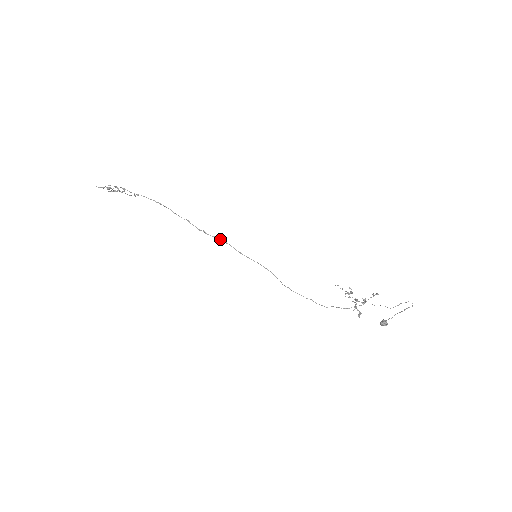
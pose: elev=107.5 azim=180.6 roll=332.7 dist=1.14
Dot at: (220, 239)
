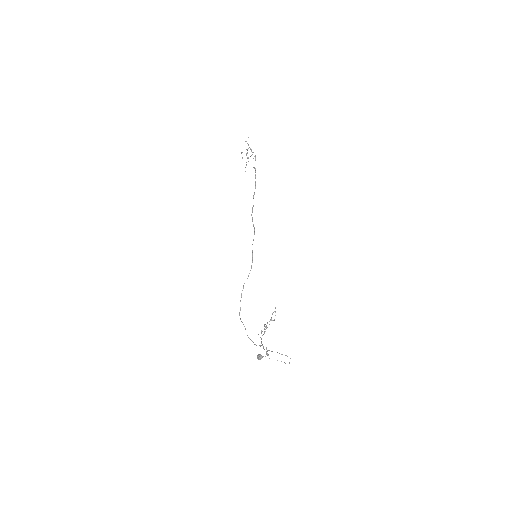
Dot at: occluded
